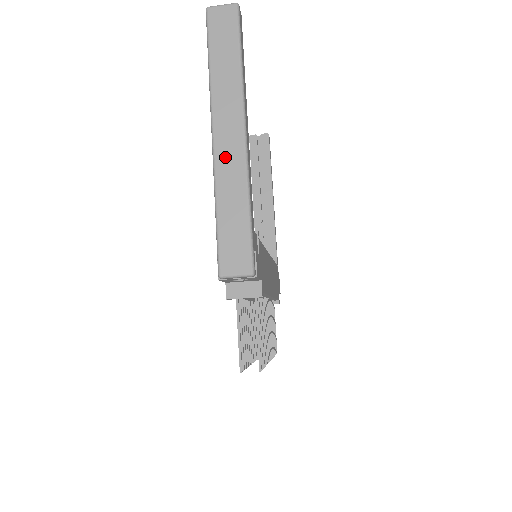
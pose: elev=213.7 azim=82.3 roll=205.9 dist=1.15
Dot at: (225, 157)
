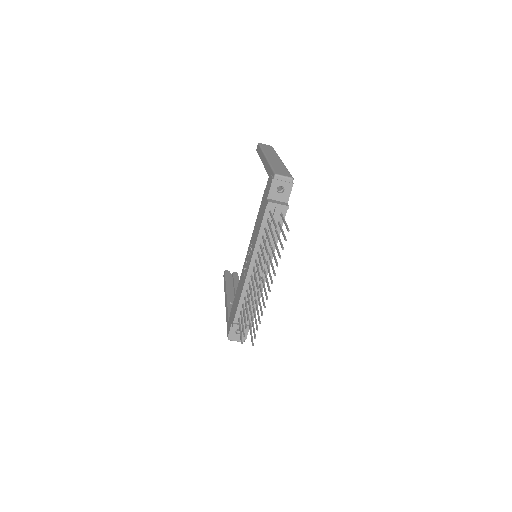
Dot at: (273, 160)
